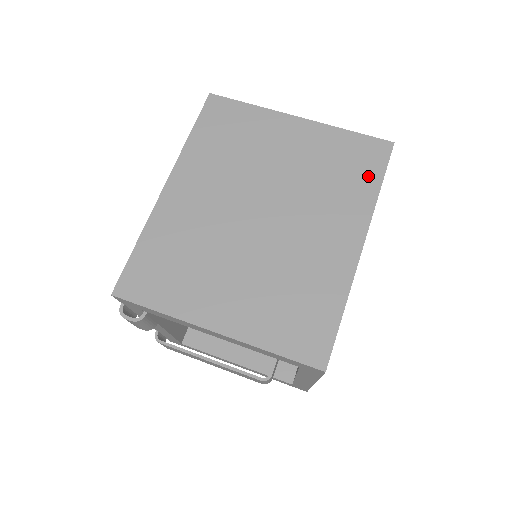
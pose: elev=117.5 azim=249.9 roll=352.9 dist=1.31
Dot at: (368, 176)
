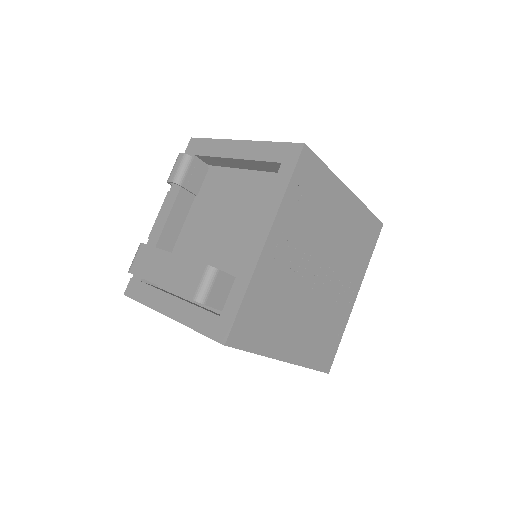
Dot at: occluded
